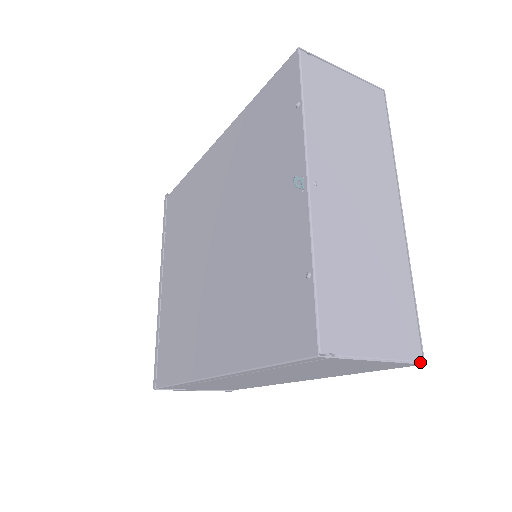
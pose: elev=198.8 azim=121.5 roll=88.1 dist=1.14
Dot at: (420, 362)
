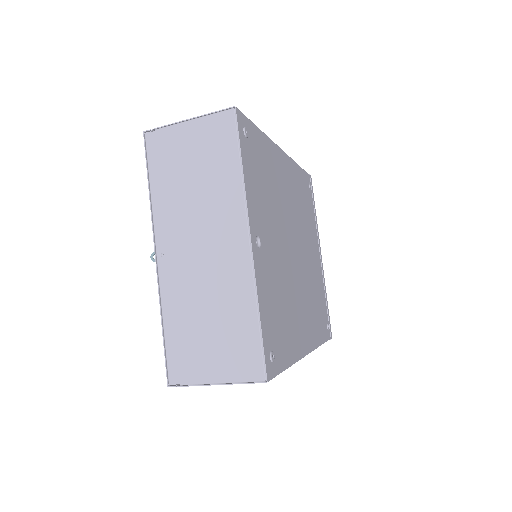
Dot at: (262, 381)
